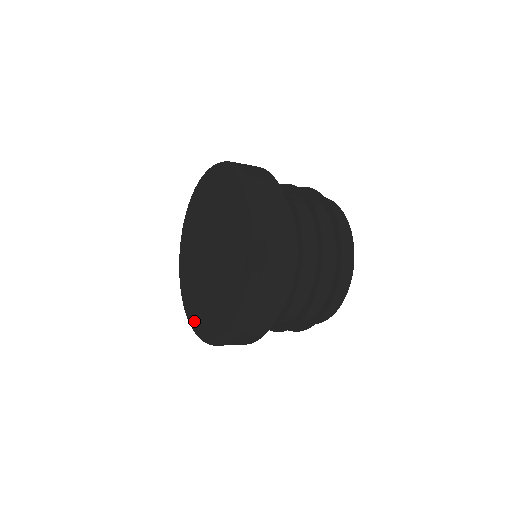
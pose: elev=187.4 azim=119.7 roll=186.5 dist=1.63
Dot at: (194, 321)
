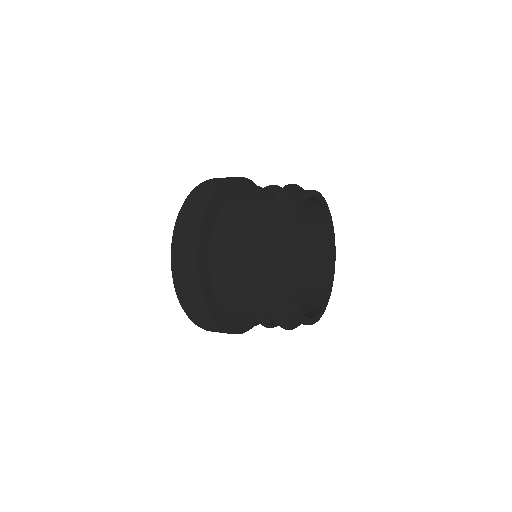
Dot at: occluded
